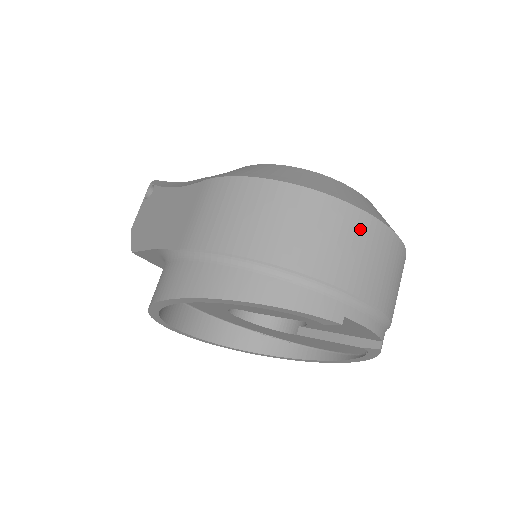
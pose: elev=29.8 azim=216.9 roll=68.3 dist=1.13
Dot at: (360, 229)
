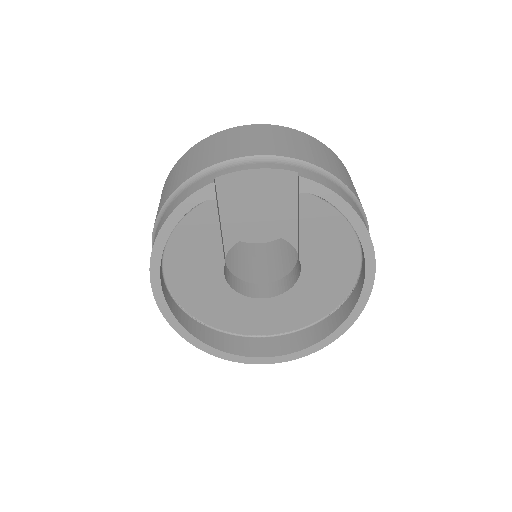
Dot at: (208, 144)
